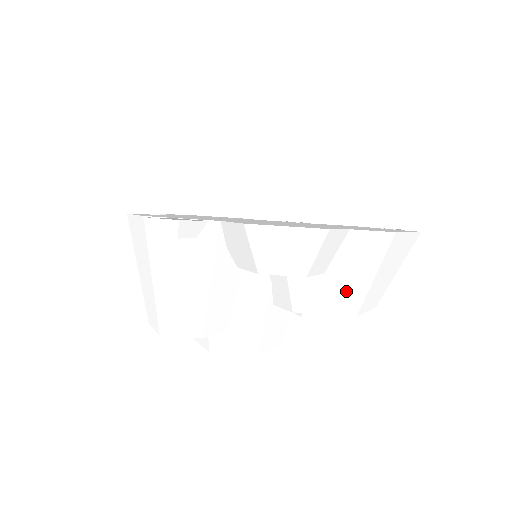
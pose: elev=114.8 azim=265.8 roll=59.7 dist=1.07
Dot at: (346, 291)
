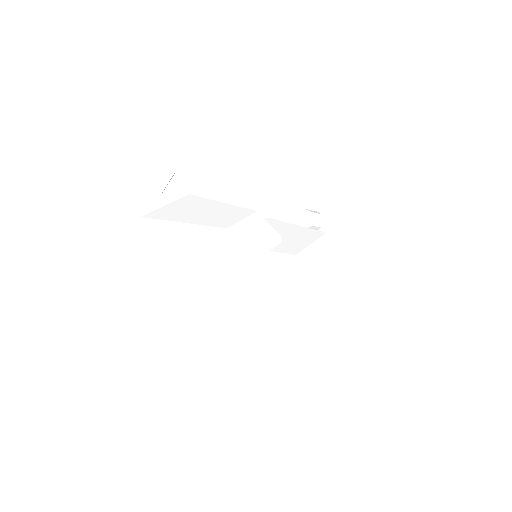
Dot at: (298, 174)
